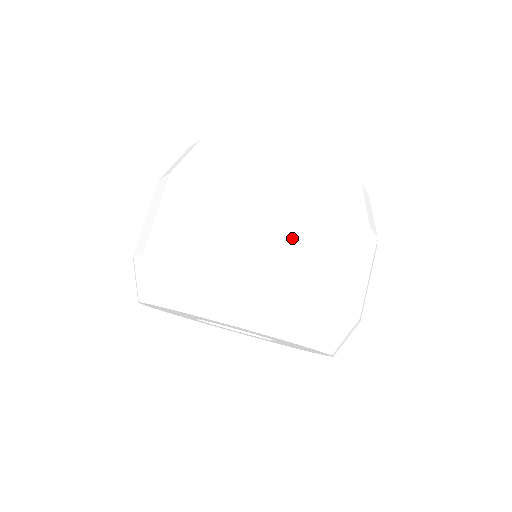
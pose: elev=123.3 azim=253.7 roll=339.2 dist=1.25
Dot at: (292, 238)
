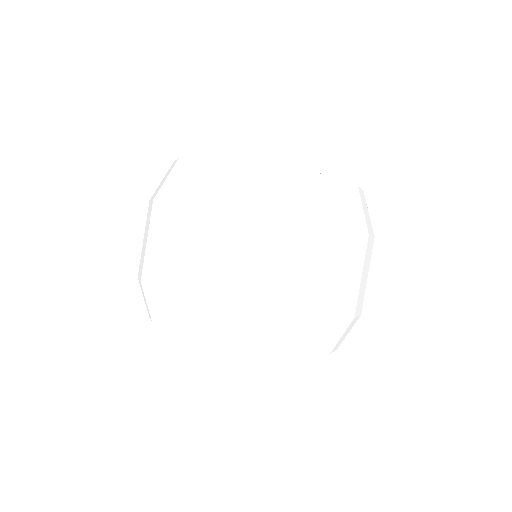
Dot at: (300, 270)
